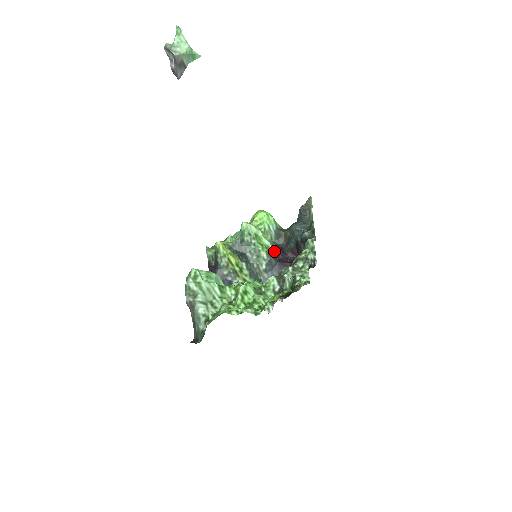
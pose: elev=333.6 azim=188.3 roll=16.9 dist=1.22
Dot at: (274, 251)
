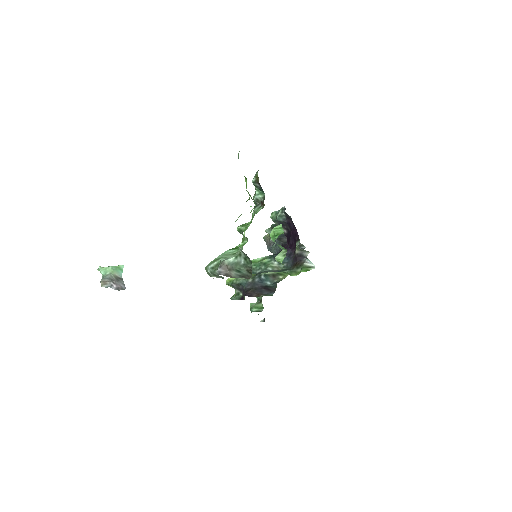
Dot at: (271, 255)
